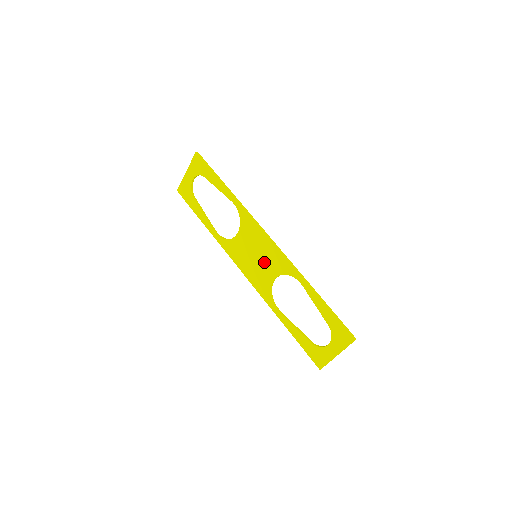
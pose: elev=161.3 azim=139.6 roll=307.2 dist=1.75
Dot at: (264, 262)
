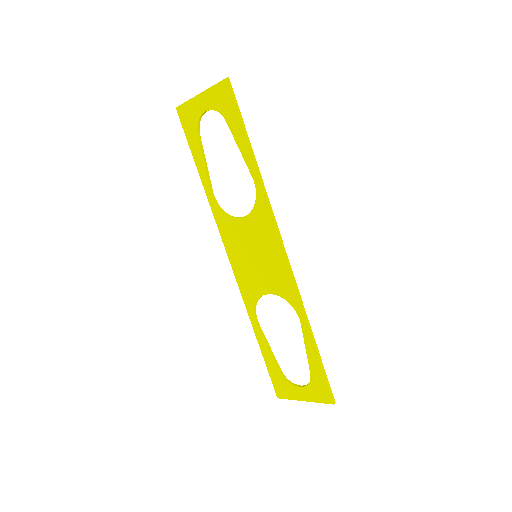
Dot at: (264, 270)
